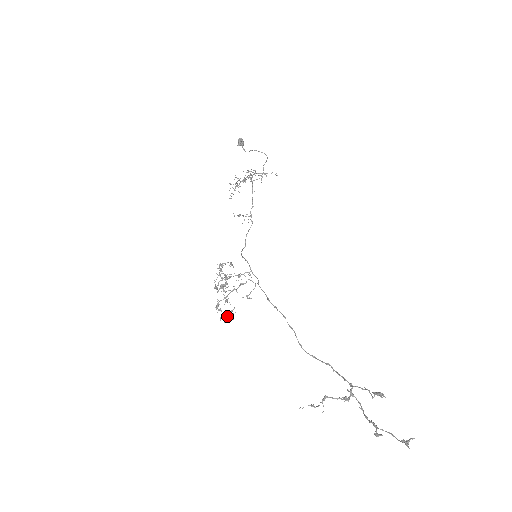
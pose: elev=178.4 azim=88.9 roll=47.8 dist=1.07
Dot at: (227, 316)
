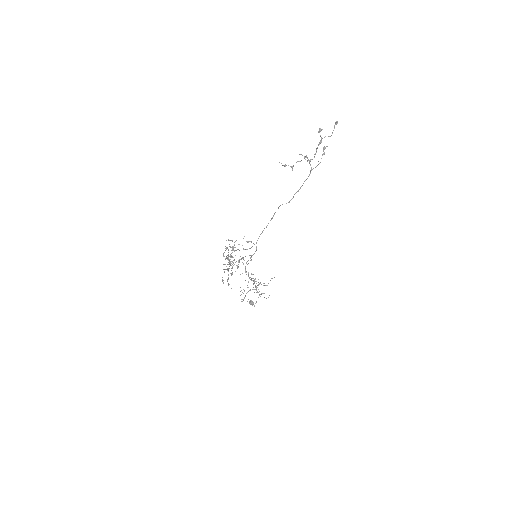
Dot at: (231, 247)
